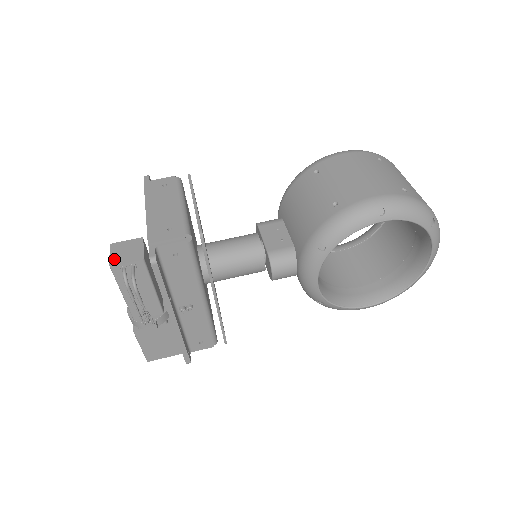
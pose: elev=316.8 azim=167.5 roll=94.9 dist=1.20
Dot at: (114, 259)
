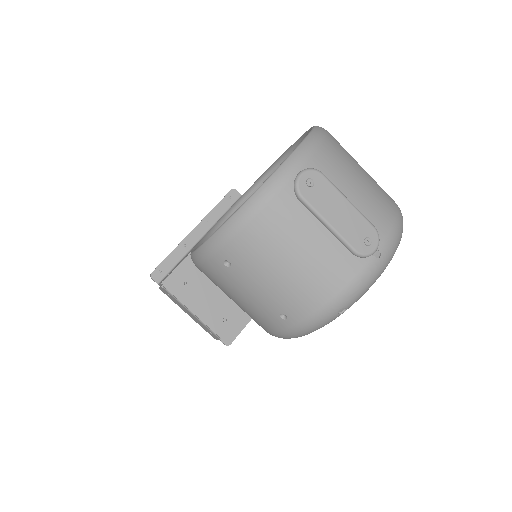
Dot at: occluded
